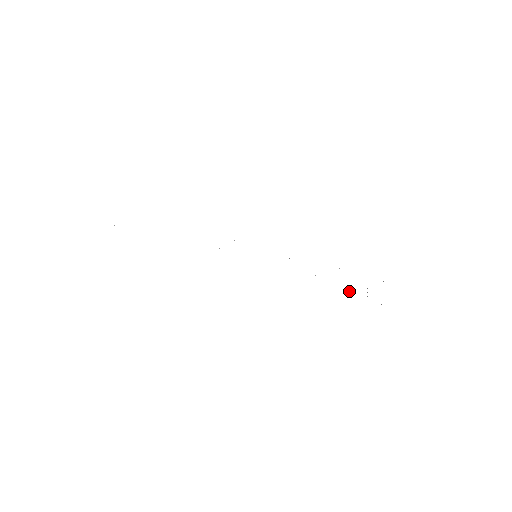
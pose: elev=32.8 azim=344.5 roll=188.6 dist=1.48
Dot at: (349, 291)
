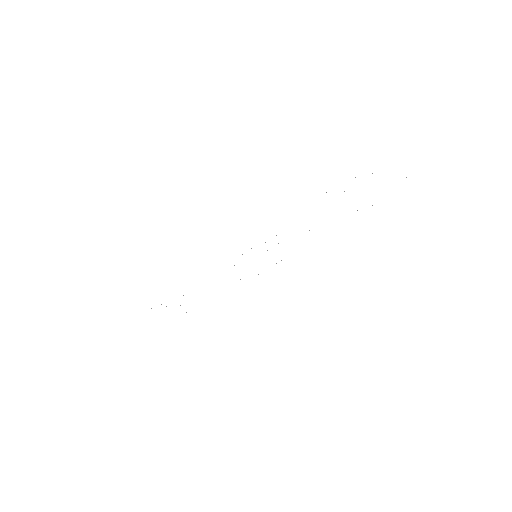
Dot at: occluded
